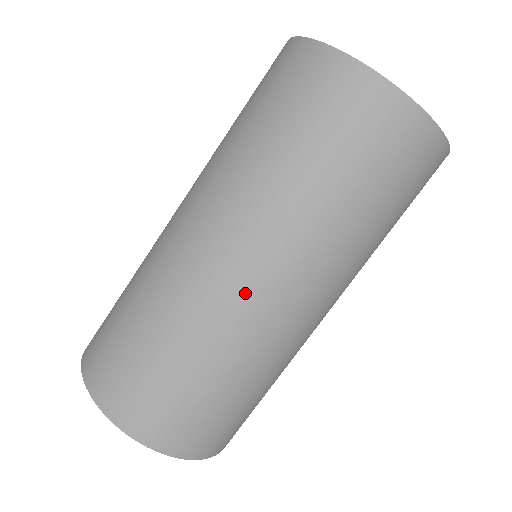
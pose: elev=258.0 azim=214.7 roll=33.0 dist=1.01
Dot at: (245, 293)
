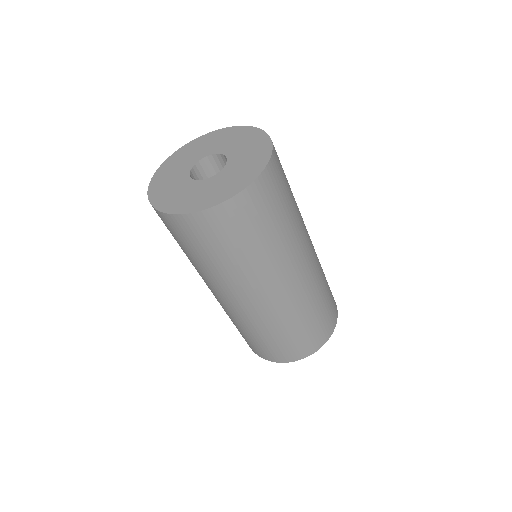
Dot at: (282, 297)
